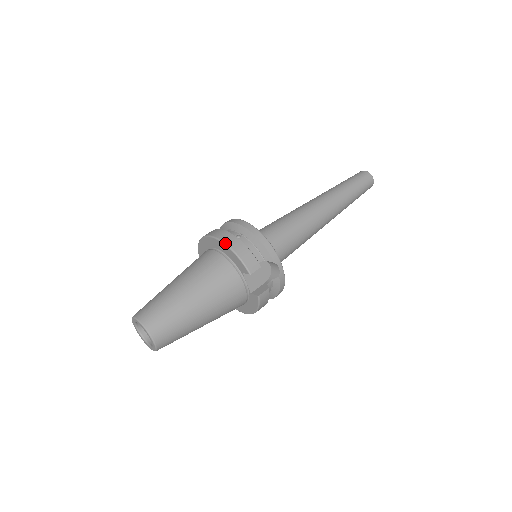
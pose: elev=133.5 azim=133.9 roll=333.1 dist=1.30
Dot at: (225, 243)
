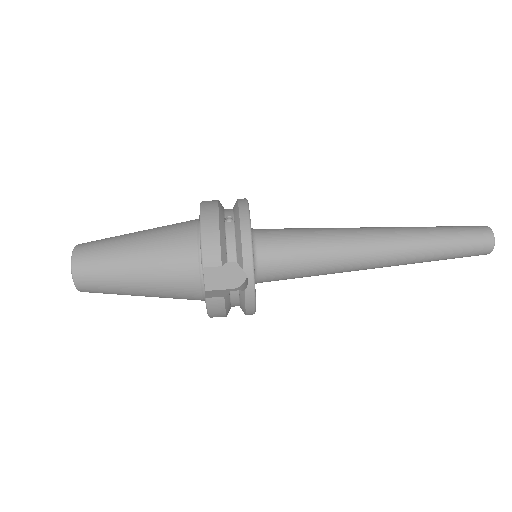
Dot at: (200, 217)
